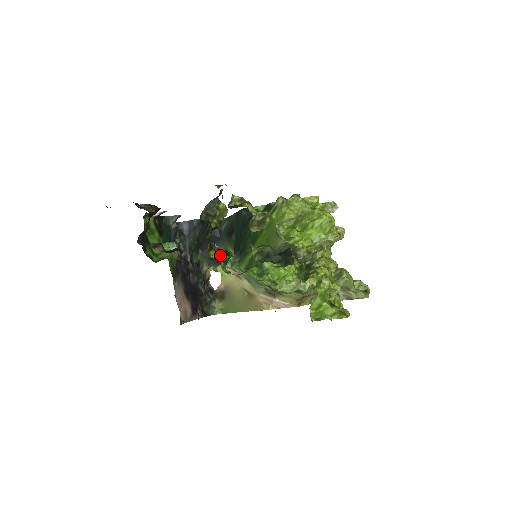
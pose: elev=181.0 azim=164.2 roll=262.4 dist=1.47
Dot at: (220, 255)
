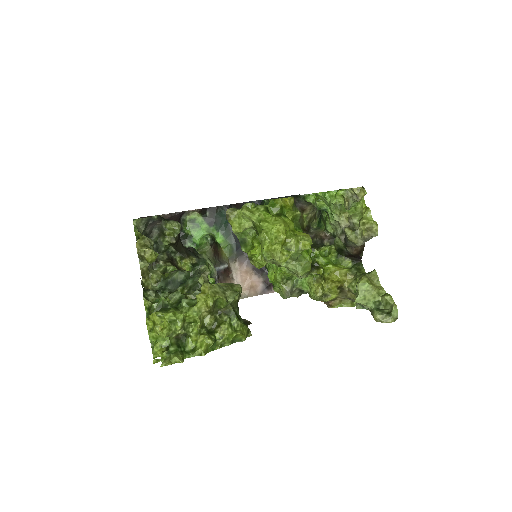
Dot at: occluded
